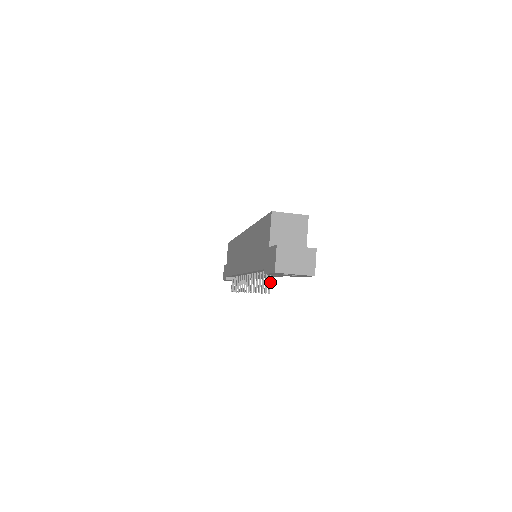
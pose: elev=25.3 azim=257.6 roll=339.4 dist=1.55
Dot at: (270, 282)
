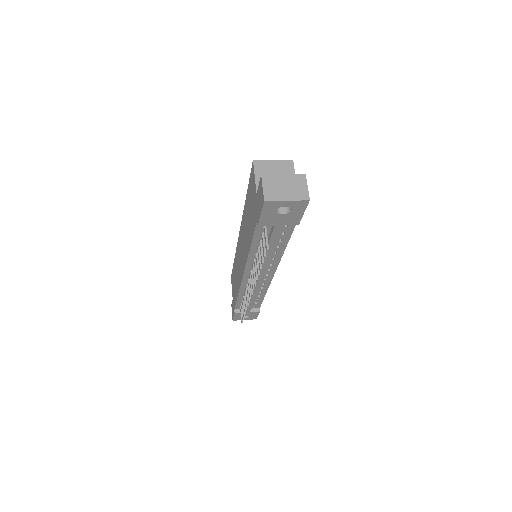
Dot at: (267, 237)
